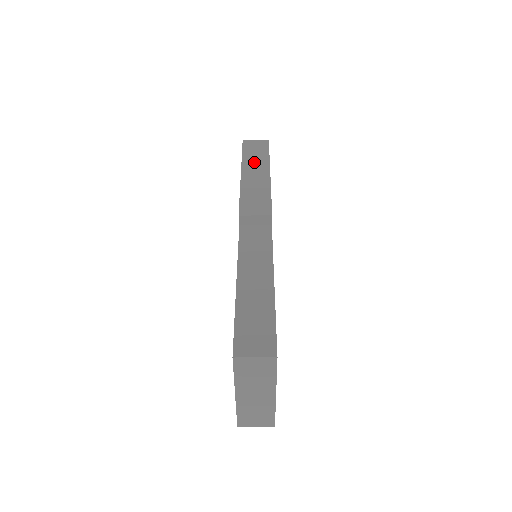
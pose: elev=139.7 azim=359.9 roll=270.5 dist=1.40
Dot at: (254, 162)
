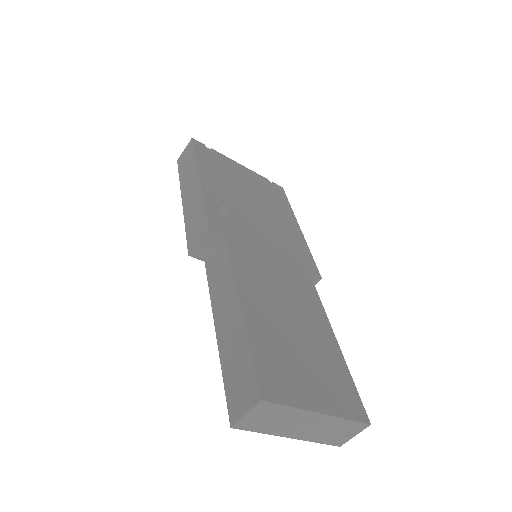
Dot at: (187, 178)
